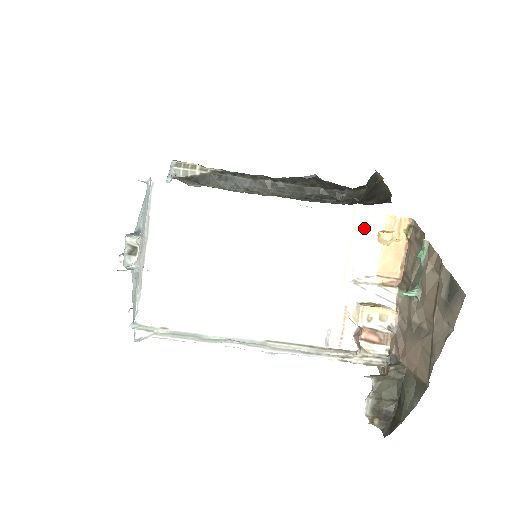
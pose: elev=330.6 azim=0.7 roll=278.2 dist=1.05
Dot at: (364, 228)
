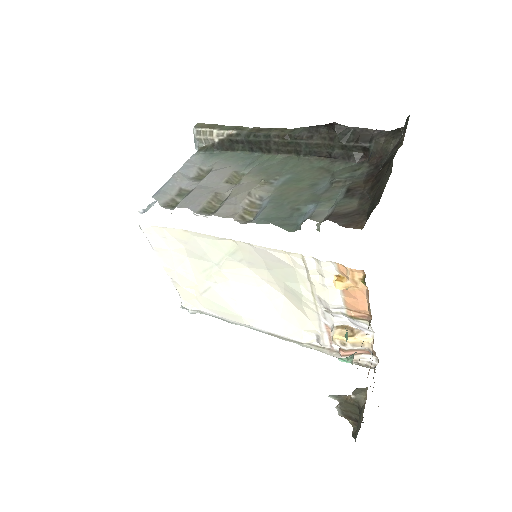
Dot at: (317, 271)
